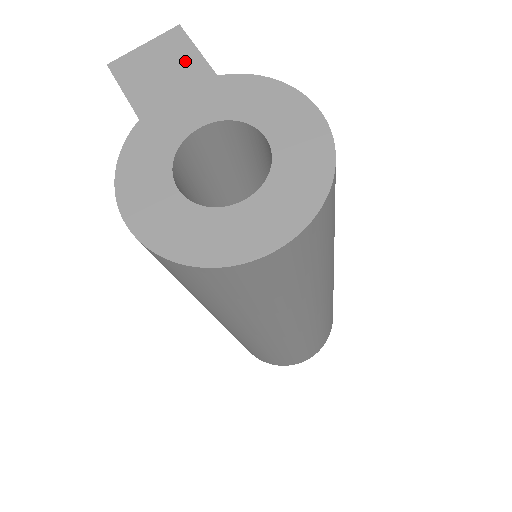
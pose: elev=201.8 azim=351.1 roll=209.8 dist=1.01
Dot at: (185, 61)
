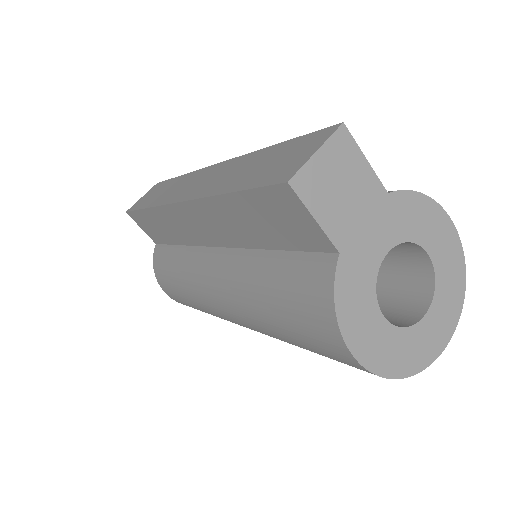
Dot at: (360, 176)
